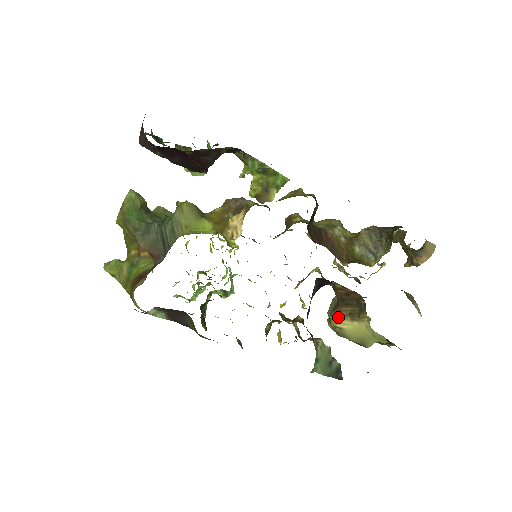
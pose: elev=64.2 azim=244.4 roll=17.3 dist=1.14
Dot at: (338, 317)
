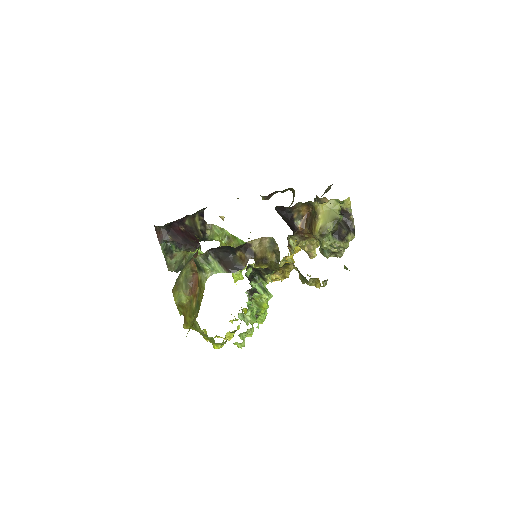
Dot at: (314, 228)
